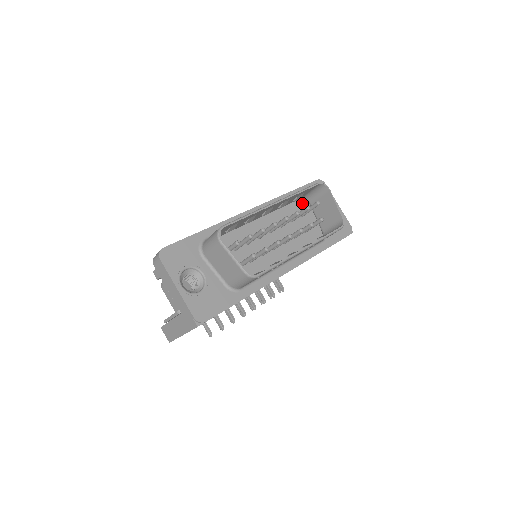
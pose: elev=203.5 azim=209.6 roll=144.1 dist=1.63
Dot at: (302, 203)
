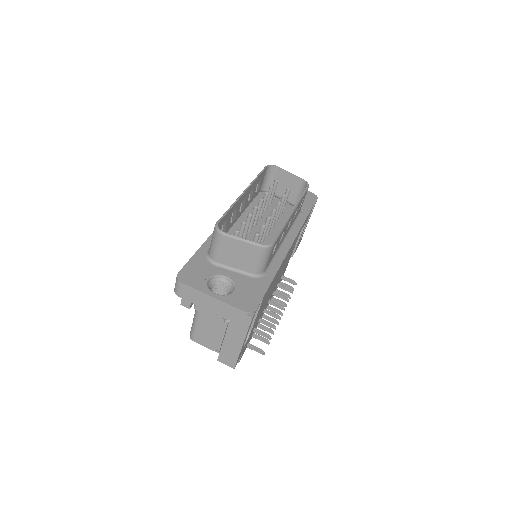
Dot at: (263, 195)
